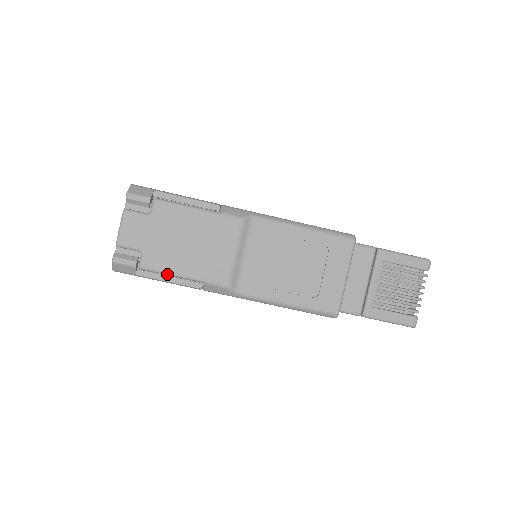
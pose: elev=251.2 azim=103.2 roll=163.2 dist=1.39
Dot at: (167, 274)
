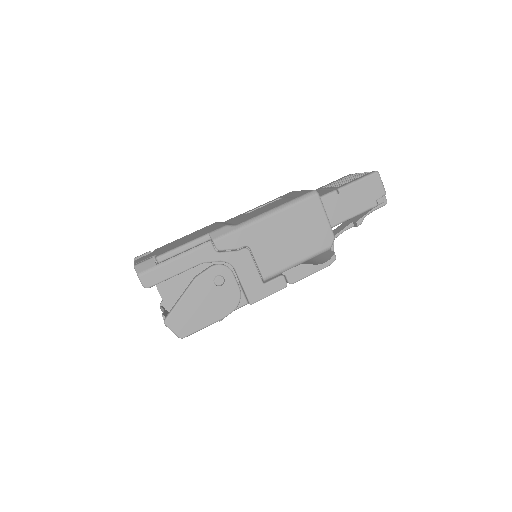
Dot at: (179, 247)
